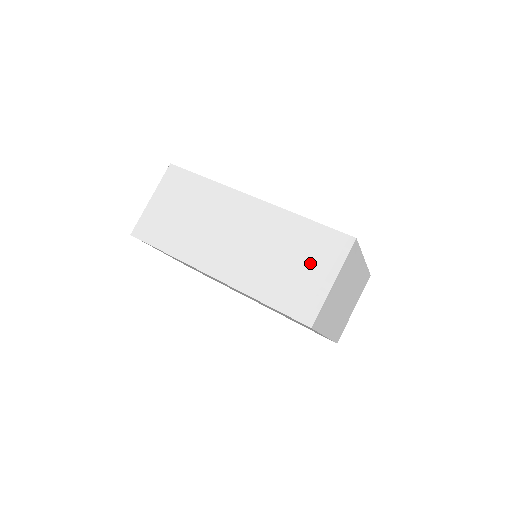
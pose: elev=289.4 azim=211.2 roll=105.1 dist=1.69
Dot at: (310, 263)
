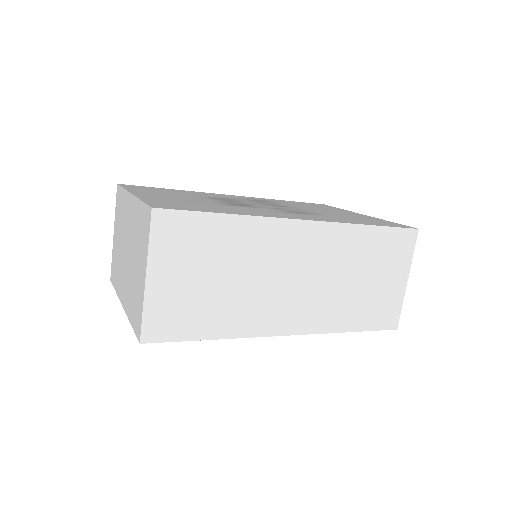
Dot at: (385, 272)
